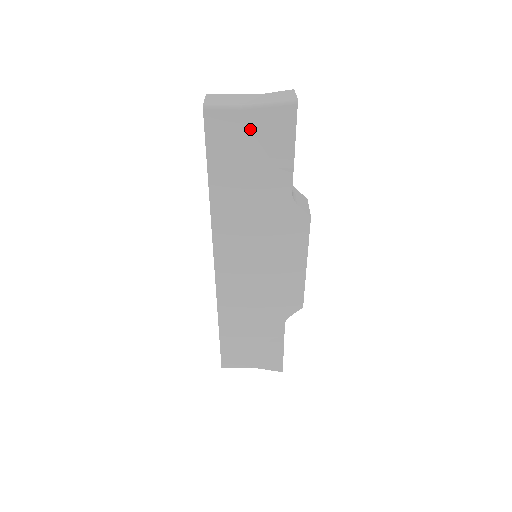
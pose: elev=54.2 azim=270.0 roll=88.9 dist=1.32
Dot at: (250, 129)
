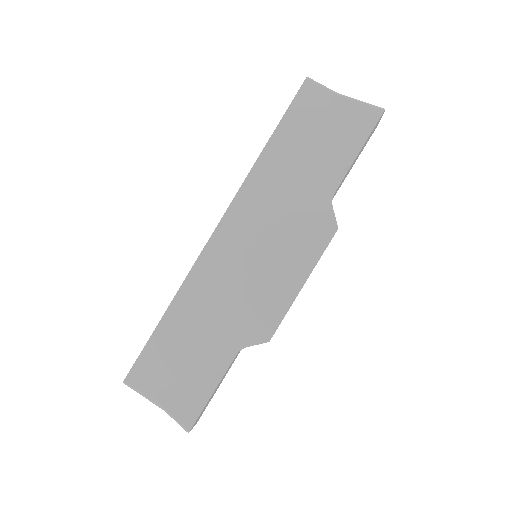
Dot at: (333, 114)
